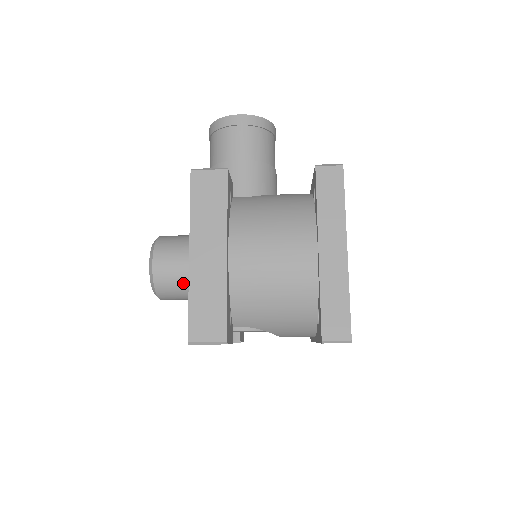
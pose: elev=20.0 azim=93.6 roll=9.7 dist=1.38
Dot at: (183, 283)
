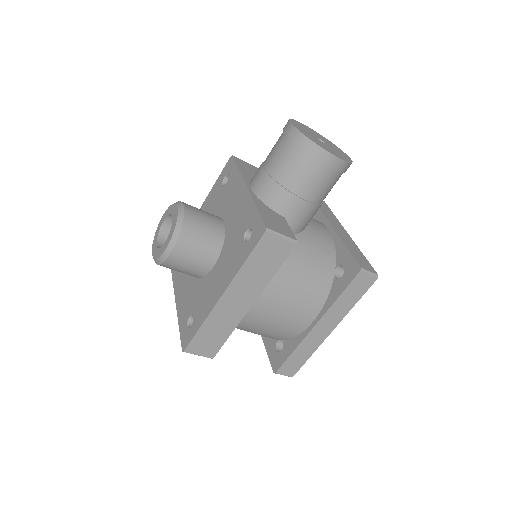
Dot at: (189, 272)
